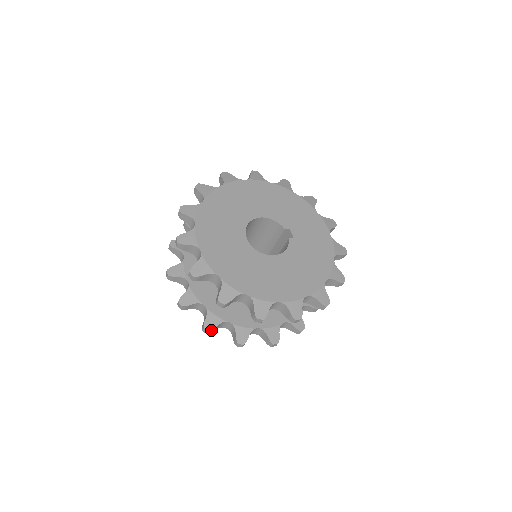
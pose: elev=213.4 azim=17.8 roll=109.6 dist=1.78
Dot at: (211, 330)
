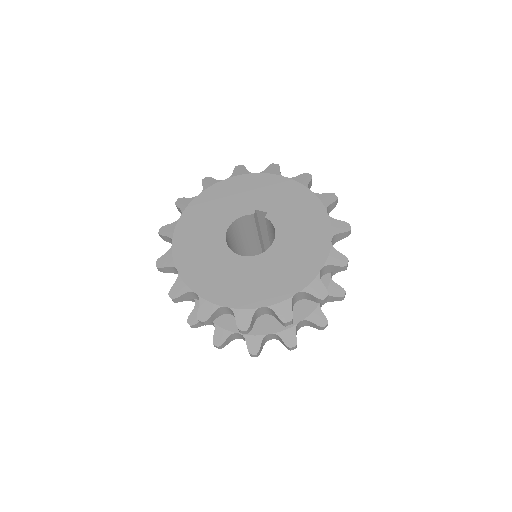
Dot at: (296, 343)
